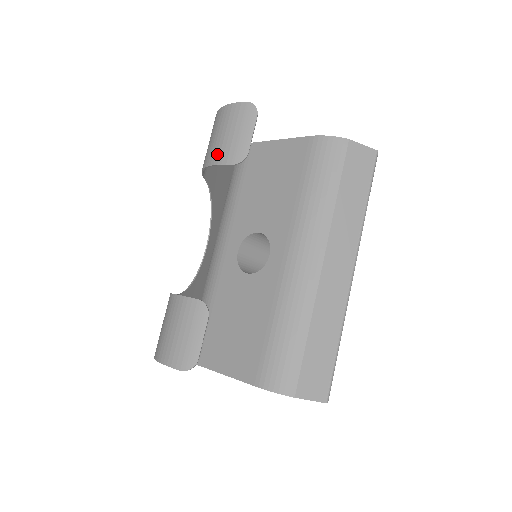
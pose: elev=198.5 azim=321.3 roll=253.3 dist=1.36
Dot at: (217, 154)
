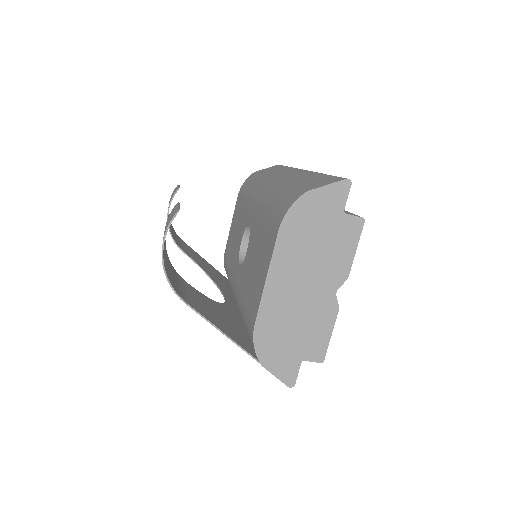
Dot at: occluded
